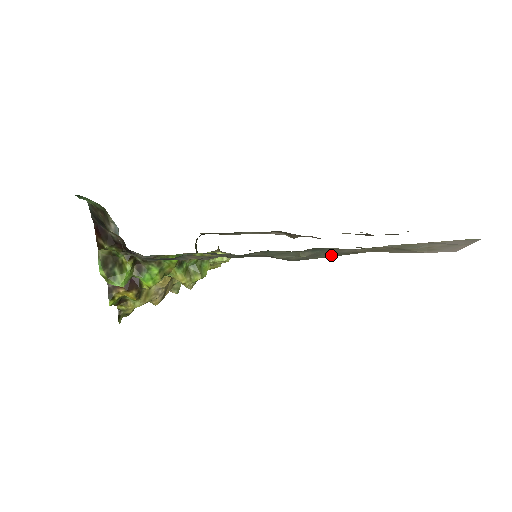
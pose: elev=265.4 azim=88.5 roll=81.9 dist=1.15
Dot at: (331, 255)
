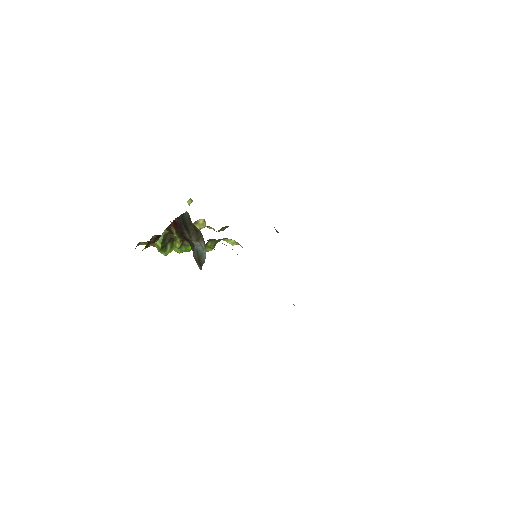
Dot at: occluded
